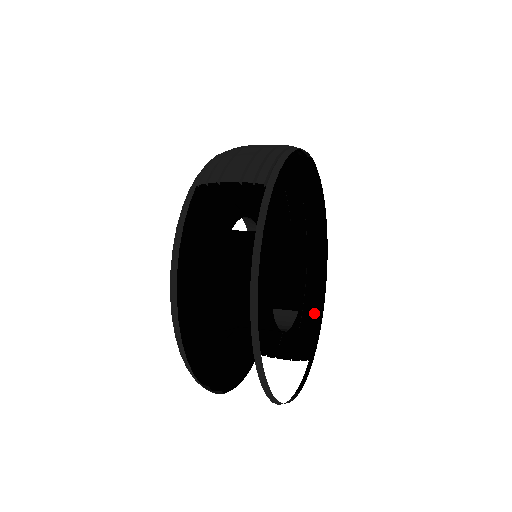
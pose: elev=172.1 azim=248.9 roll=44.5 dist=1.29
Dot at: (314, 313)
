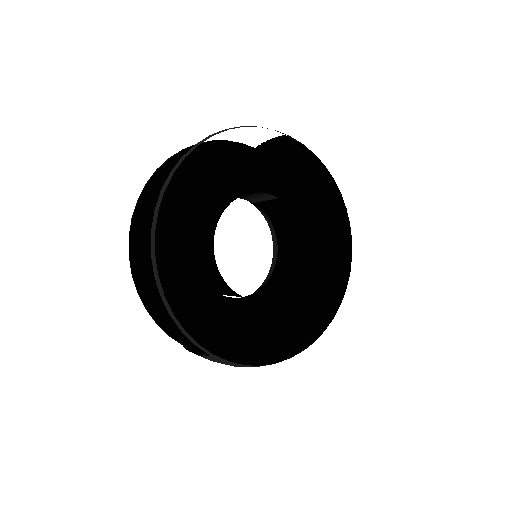
Dot at: occluded
